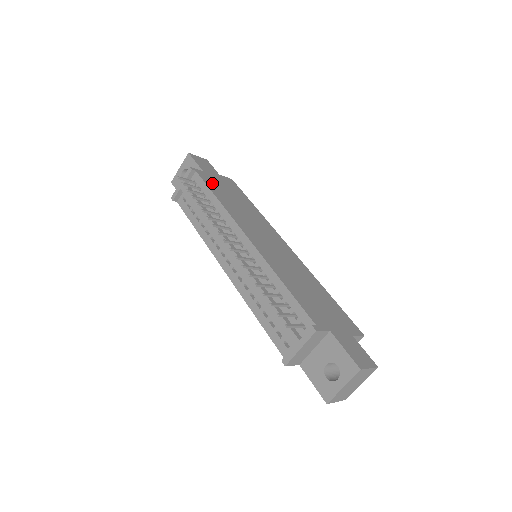
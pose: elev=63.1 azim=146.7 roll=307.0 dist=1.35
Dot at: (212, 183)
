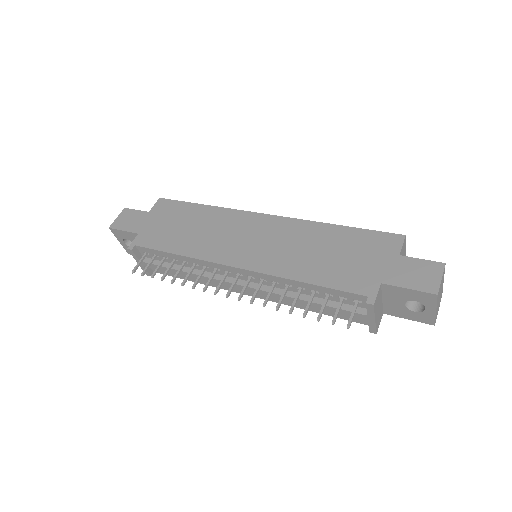
Dot at: (156, 239)
